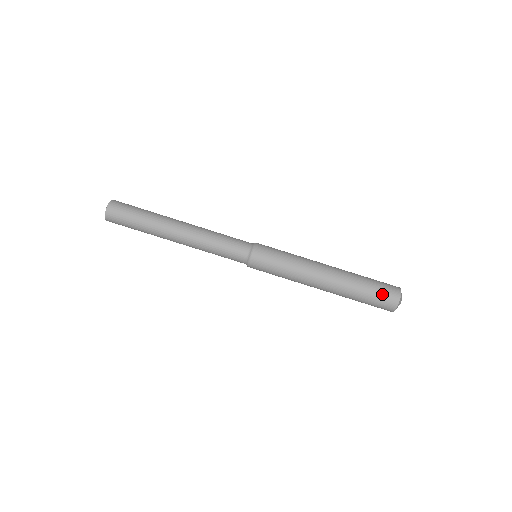
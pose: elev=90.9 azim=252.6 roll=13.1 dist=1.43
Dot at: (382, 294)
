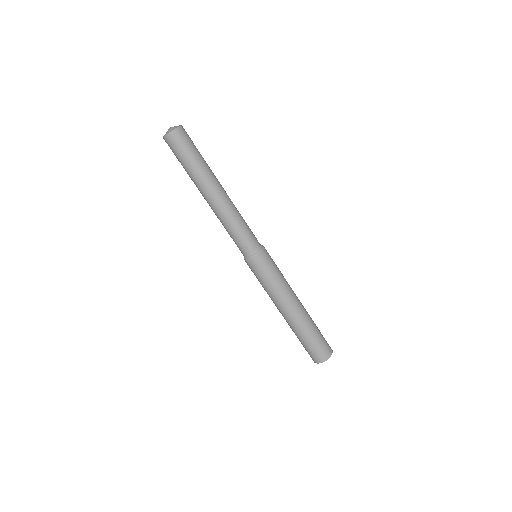
Dot at: (324, 344)
